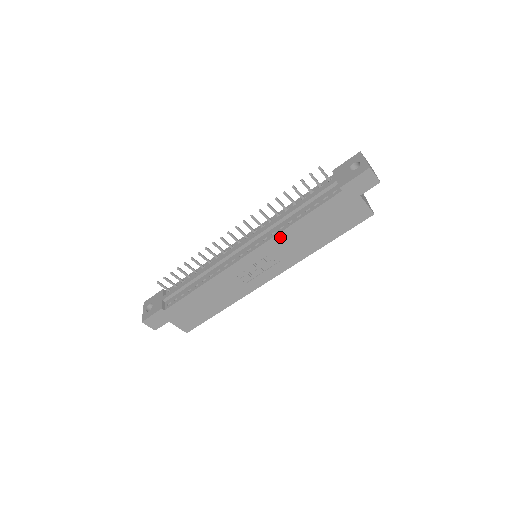
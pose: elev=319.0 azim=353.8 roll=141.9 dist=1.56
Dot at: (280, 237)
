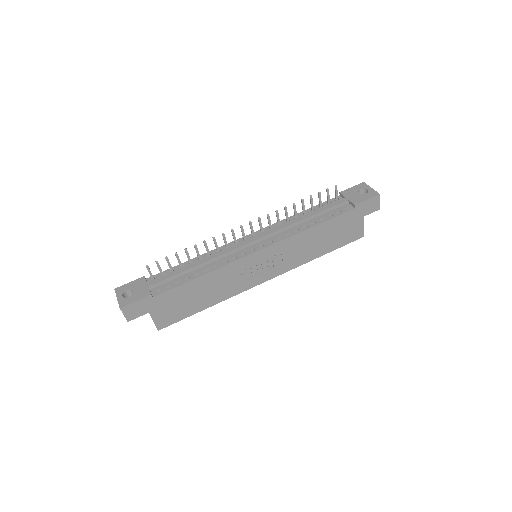
Dot at: (294, 239)
